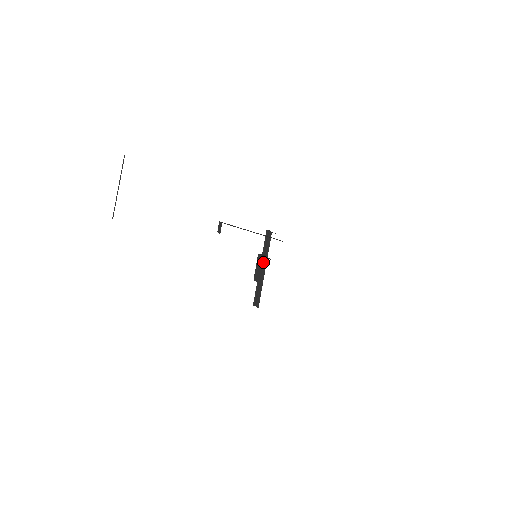
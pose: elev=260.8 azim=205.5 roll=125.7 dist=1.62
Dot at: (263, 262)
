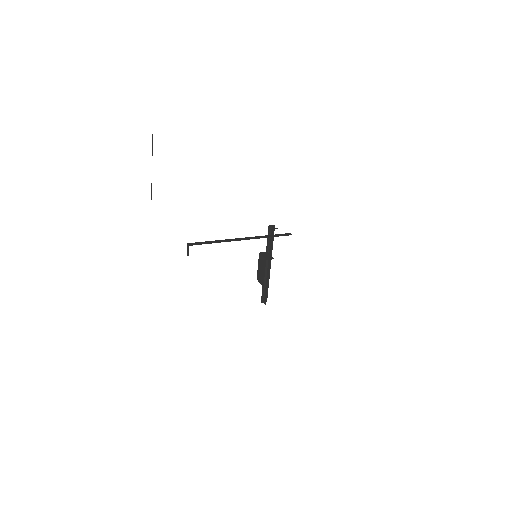
Dot at: (263, 263)
